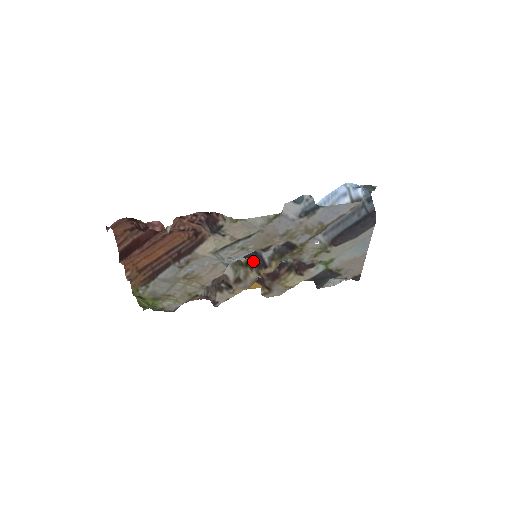
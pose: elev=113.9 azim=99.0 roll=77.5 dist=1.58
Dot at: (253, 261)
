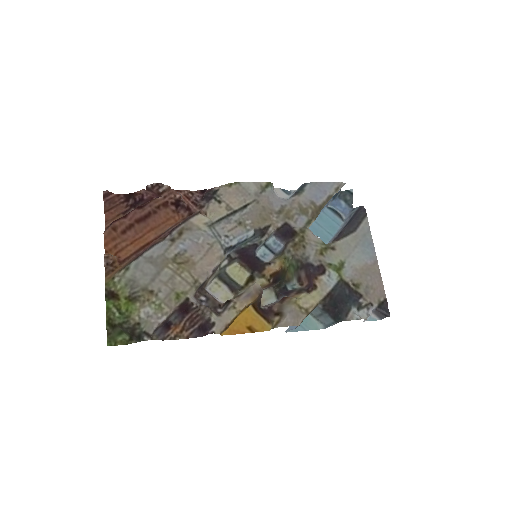
Dot at: (254, 270)
